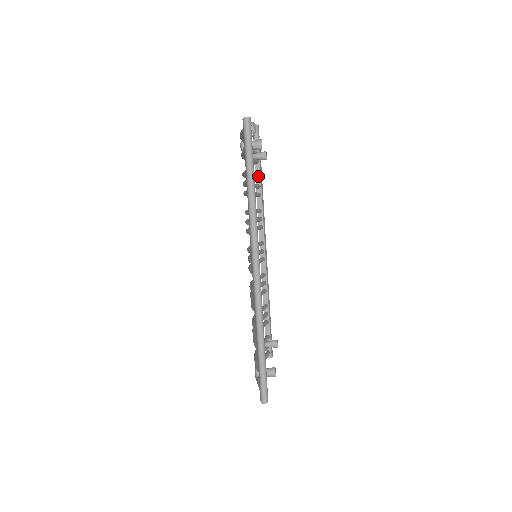
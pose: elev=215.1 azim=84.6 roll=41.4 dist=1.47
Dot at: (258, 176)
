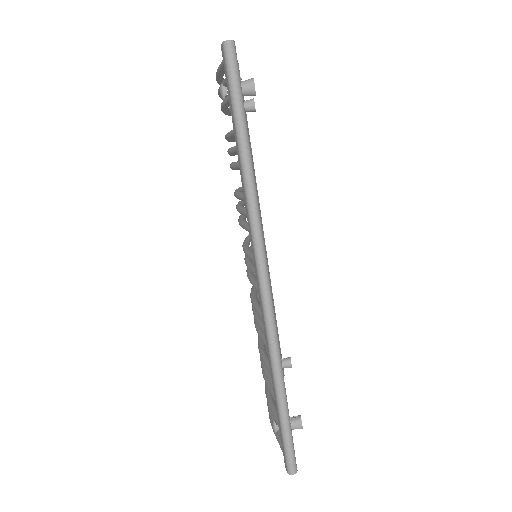
Dot at: occluded
